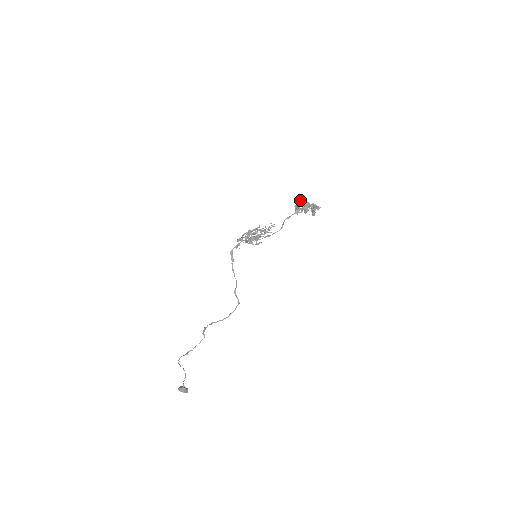
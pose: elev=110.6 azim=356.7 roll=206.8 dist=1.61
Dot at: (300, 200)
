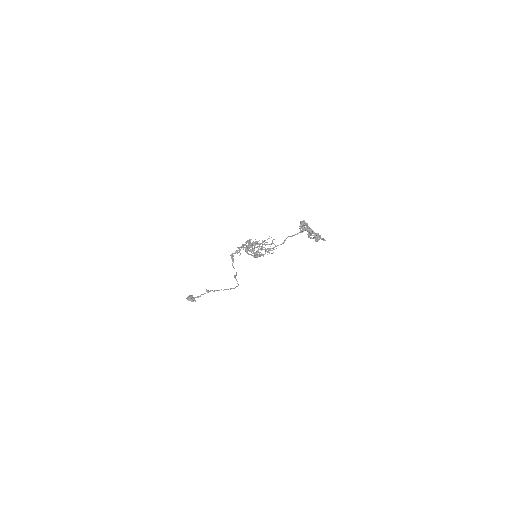
Dot at: occluded
